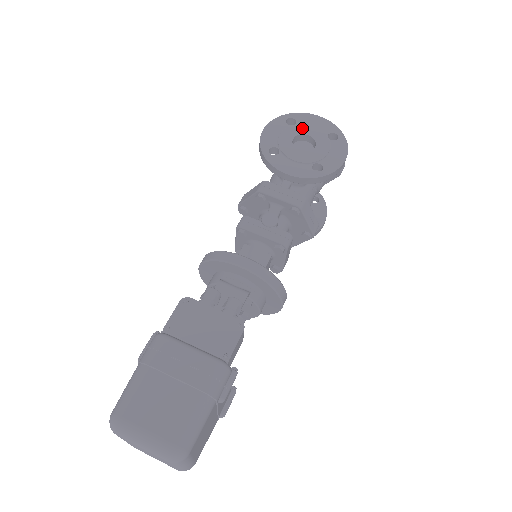
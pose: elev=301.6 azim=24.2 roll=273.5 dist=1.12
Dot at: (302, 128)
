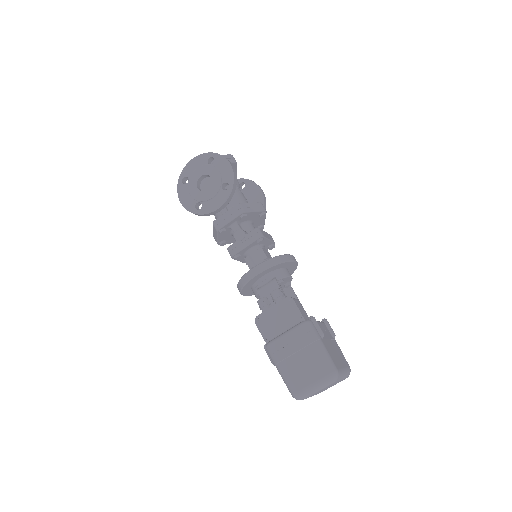
Dot at: (194, 177)
